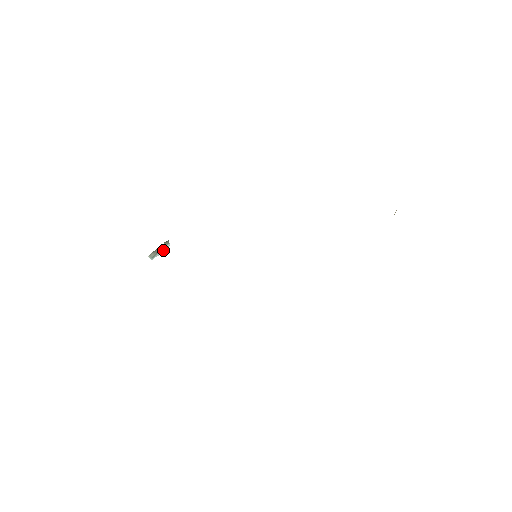
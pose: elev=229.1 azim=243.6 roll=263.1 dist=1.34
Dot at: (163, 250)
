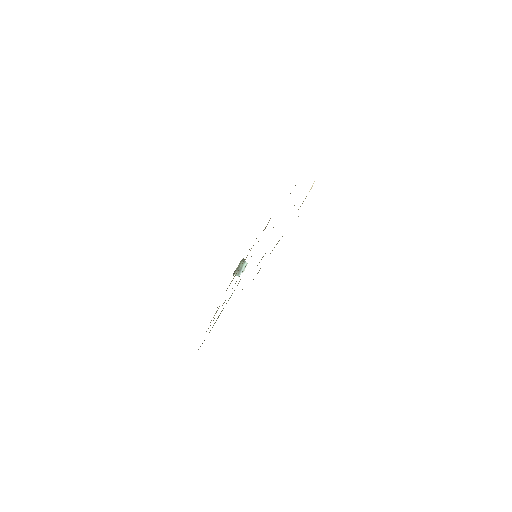
Dot at: (244, 268)
